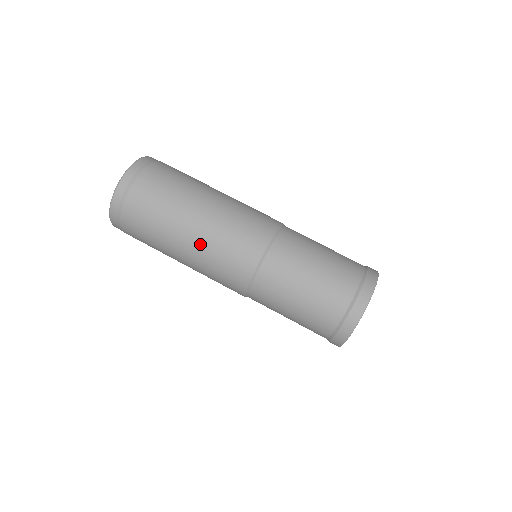
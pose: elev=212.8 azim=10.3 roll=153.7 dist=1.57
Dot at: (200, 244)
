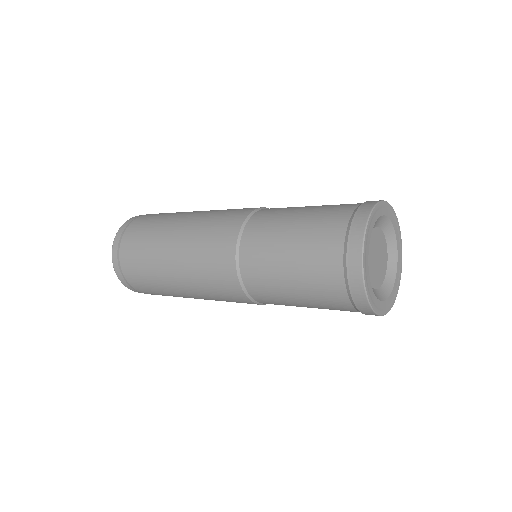
Dot at: (199, 296)
